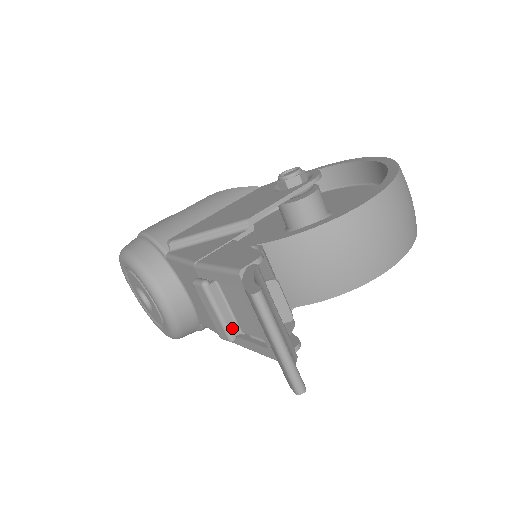
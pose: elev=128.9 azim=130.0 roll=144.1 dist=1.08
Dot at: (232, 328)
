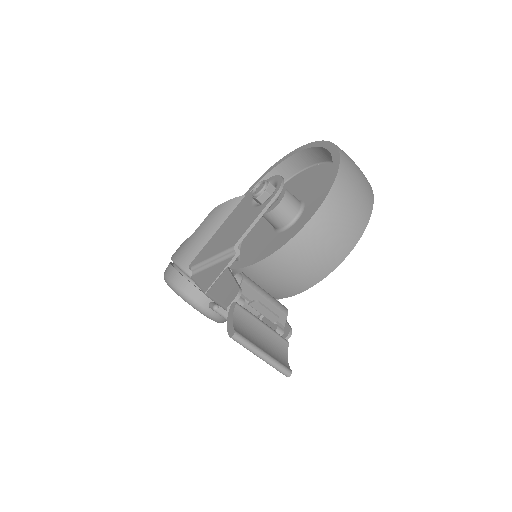
Dot at: occluded
